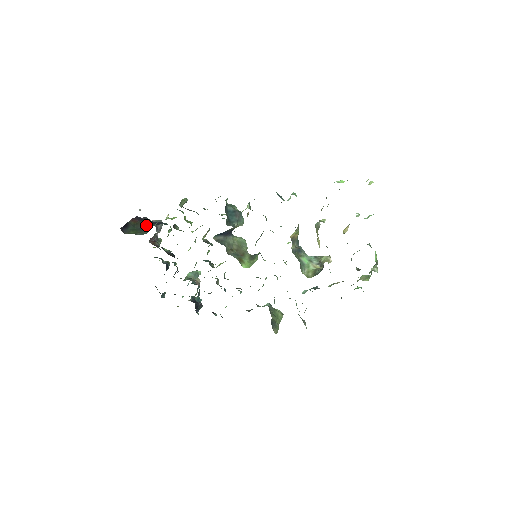
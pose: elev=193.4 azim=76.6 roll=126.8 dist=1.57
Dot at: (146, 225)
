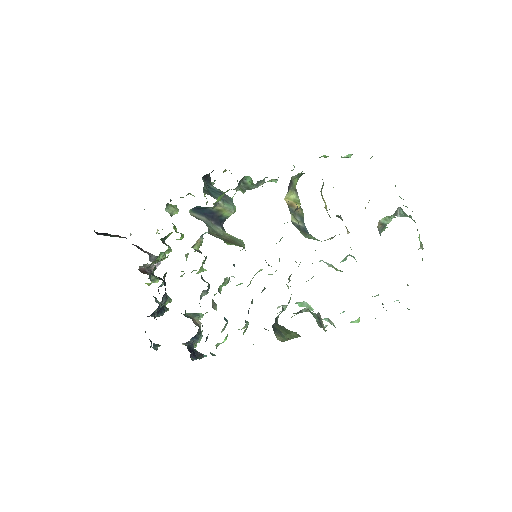
Dot at: occluded
